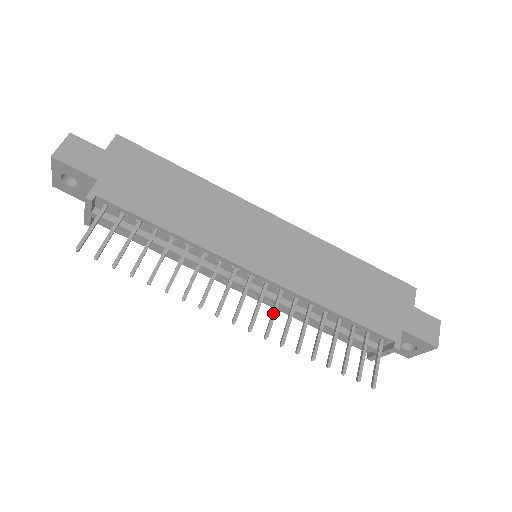
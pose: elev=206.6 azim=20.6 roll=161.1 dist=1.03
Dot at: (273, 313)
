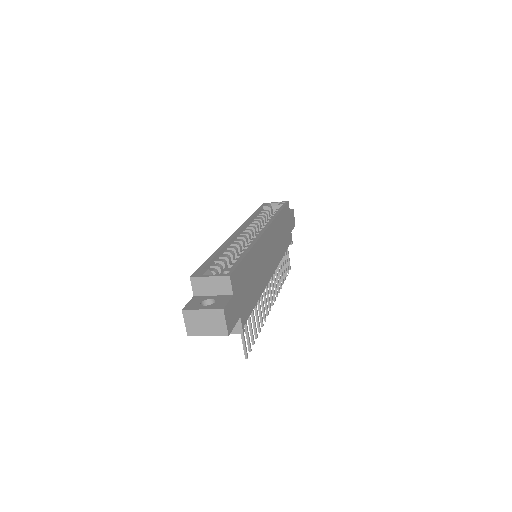
Dot at: occluded
